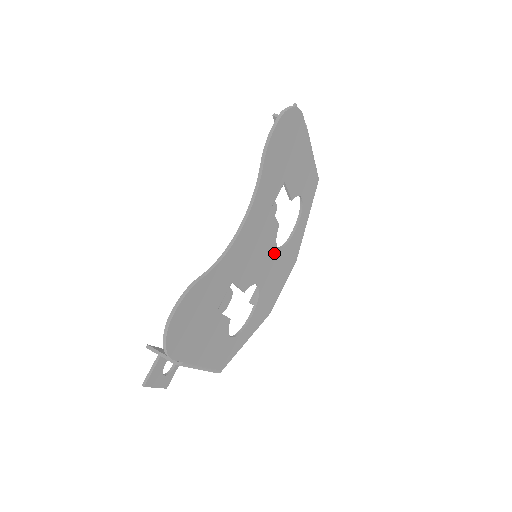
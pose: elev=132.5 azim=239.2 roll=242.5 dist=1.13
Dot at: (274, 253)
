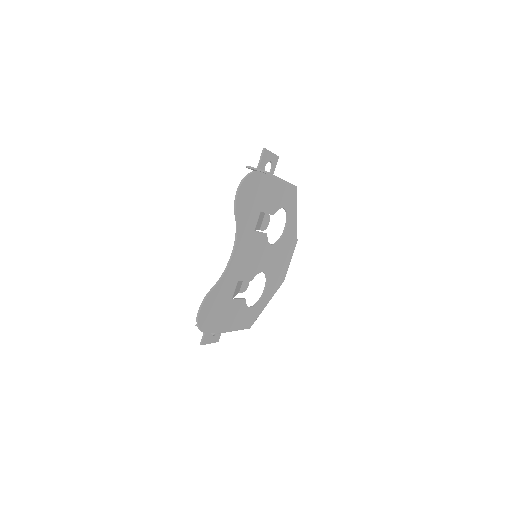
Dot at: (270, 249)
